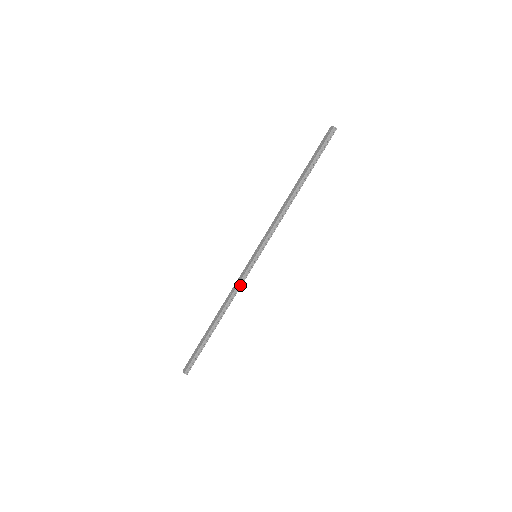
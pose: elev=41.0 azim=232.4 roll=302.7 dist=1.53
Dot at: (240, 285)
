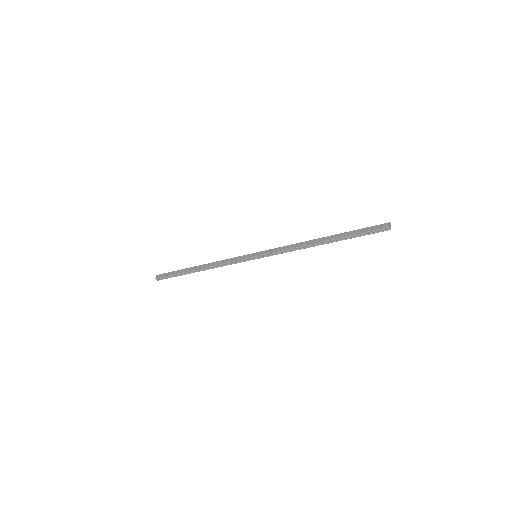
Dot at: (230, 263)
